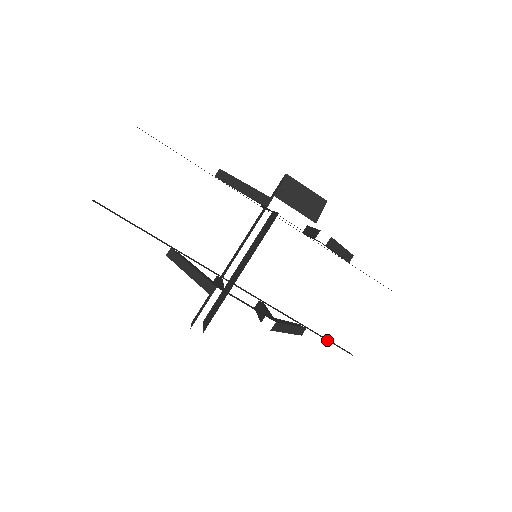
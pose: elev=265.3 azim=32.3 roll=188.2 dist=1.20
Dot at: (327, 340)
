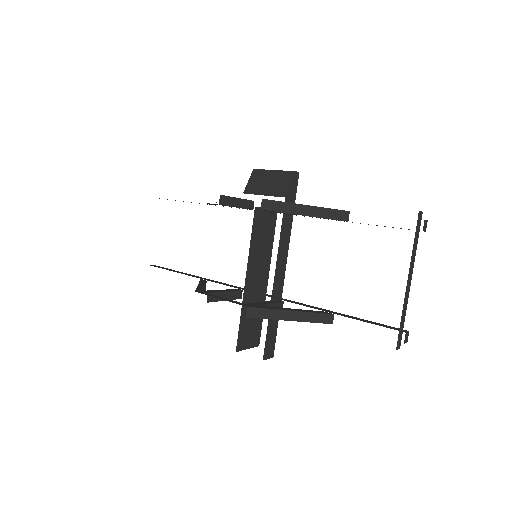
Dot at: (365, 321)
